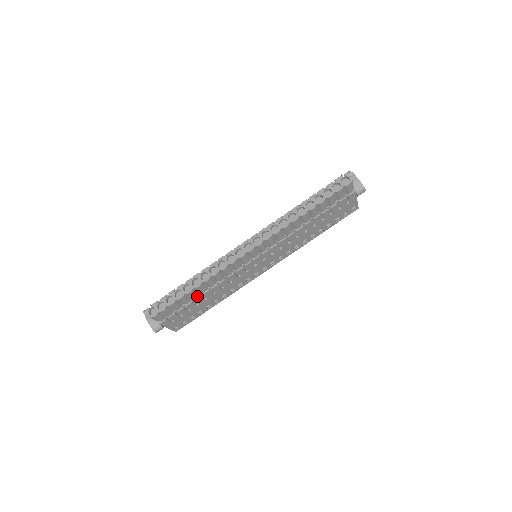
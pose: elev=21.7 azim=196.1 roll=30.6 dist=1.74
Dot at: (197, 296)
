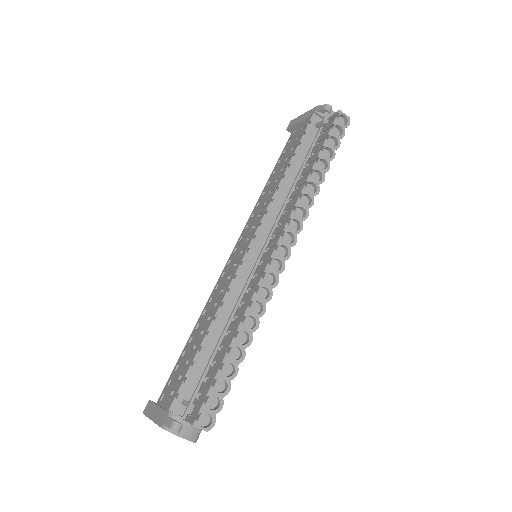
Dot at: occluded
